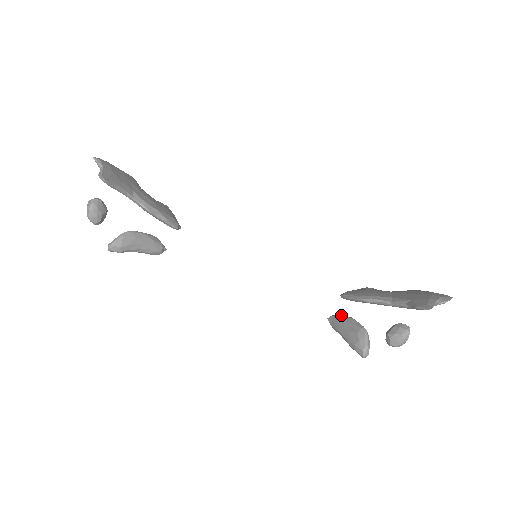
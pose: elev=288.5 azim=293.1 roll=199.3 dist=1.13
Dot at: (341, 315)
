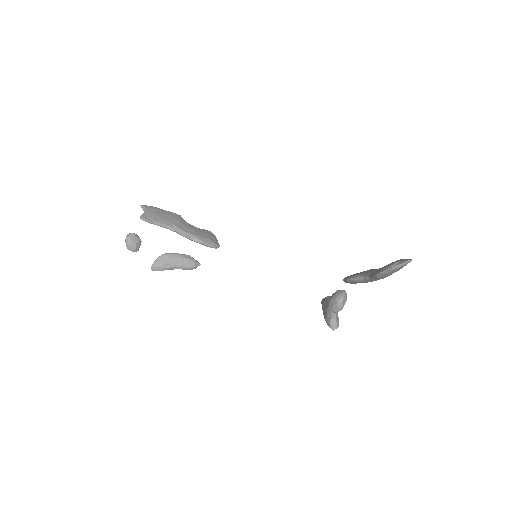
Dot at: (327, 296)
